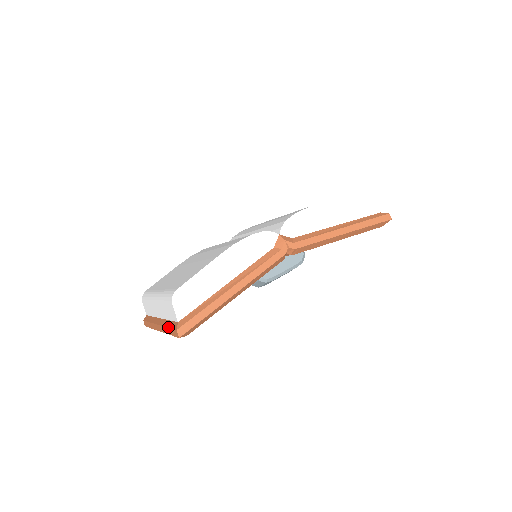
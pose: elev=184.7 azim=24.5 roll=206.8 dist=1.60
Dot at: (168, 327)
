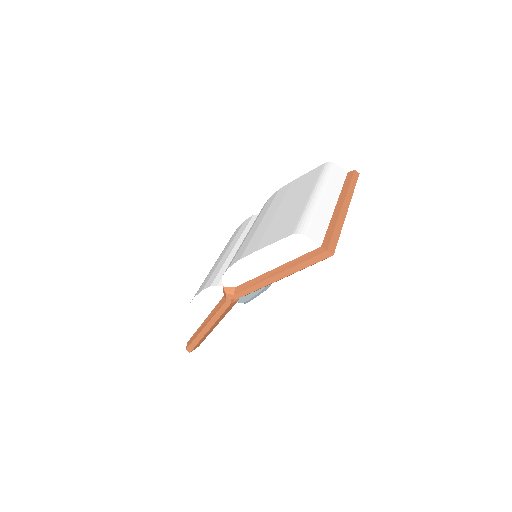
Dot at: occluded
